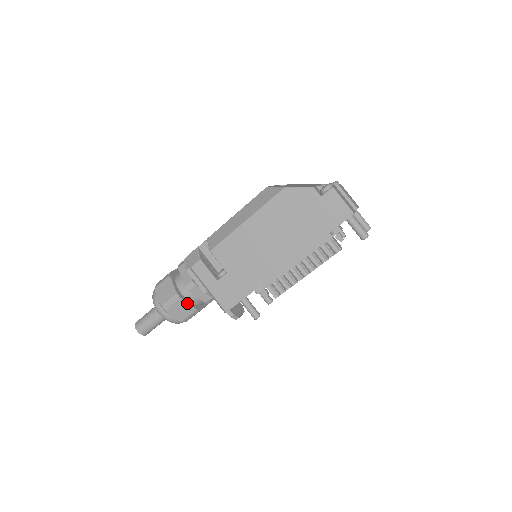
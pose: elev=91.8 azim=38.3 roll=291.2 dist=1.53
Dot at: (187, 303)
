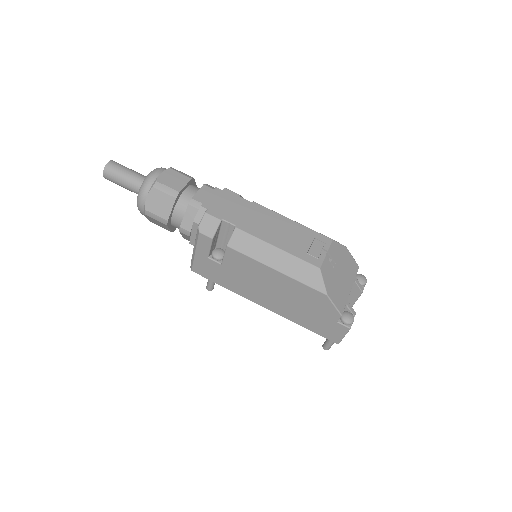
Dot at: (169, 228)
